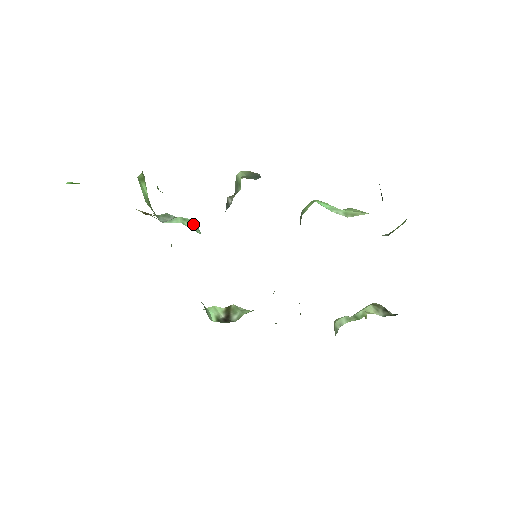
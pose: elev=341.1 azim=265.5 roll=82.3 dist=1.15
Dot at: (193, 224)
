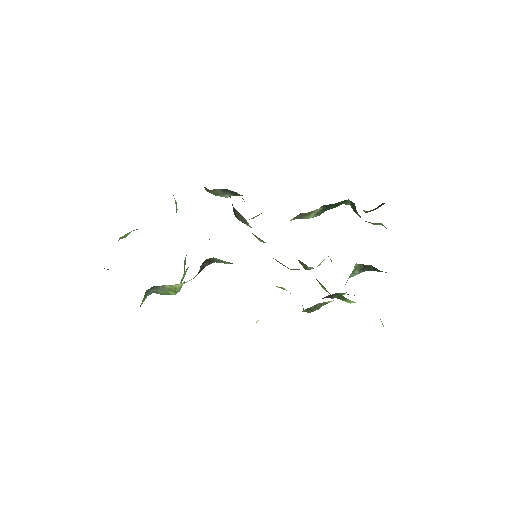
Dot at: occluded
